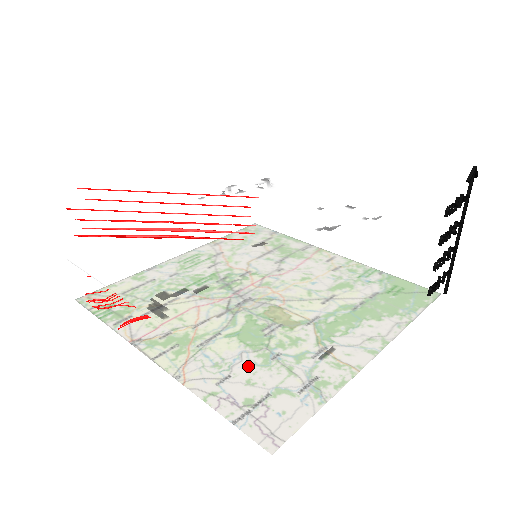
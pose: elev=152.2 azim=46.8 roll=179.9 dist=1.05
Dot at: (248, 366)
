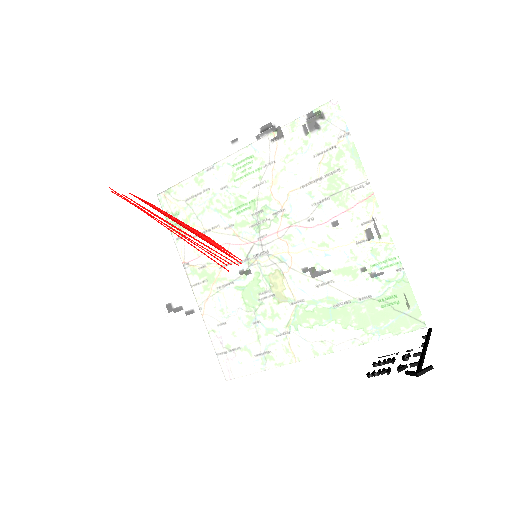
Dot at: occluded
